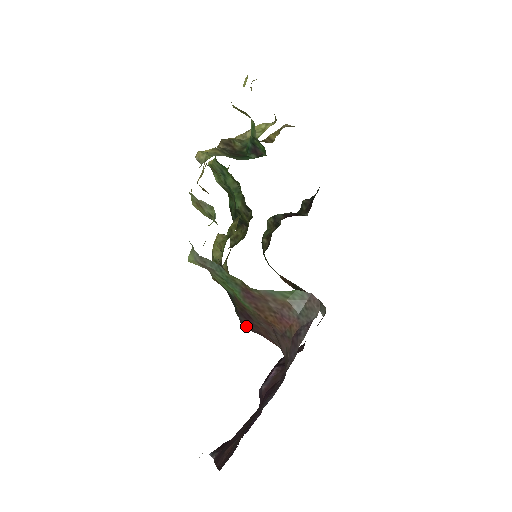
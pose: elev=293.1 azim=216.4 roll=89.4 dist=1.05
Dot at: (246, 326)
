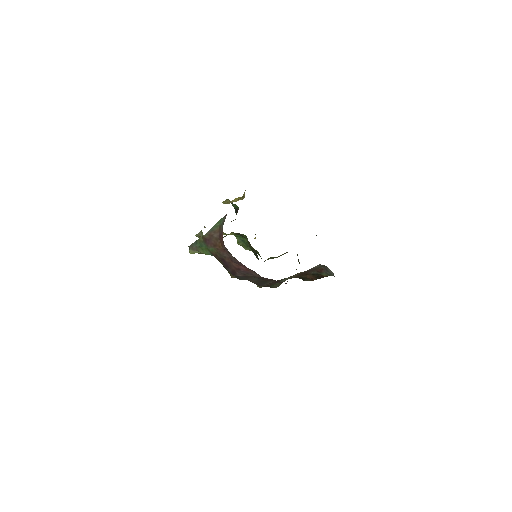
Dot at: (234, 274)
